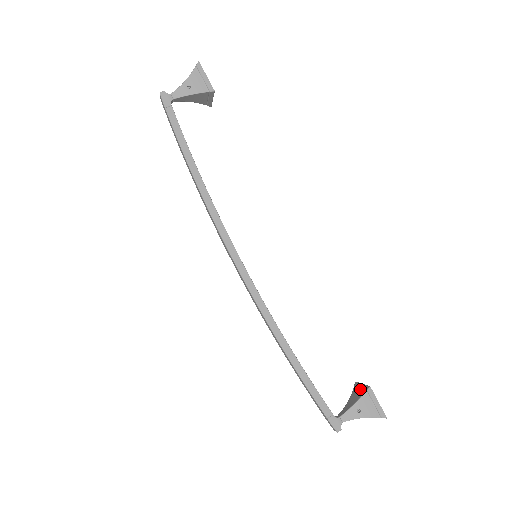
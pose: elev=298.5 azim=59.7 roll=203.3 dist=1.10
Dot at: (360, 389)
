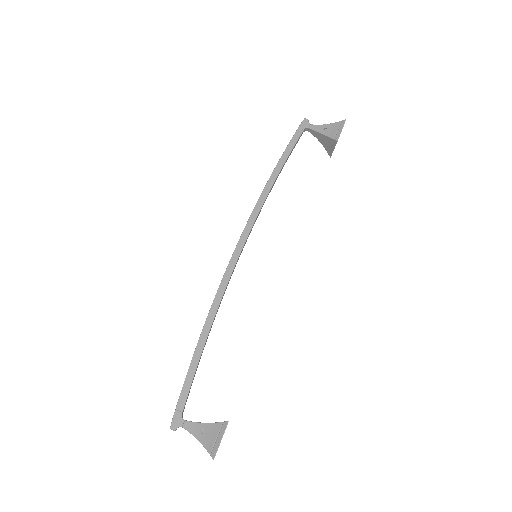
Dot at: occluded
